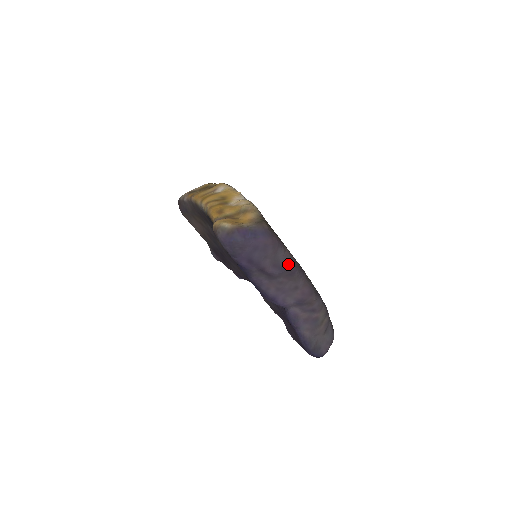
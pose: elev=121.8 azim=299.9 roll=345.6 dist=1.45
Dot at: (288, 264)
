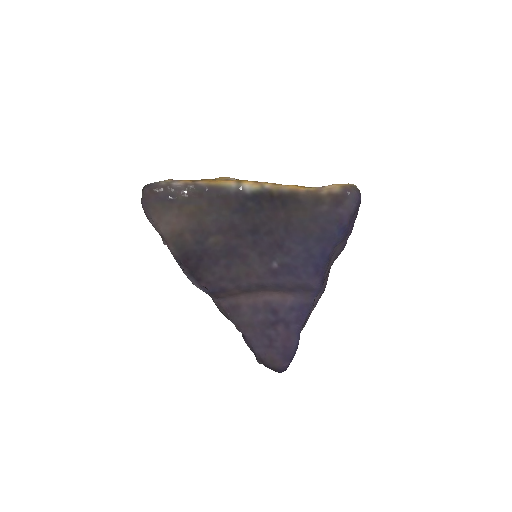
Dot at: occluded
